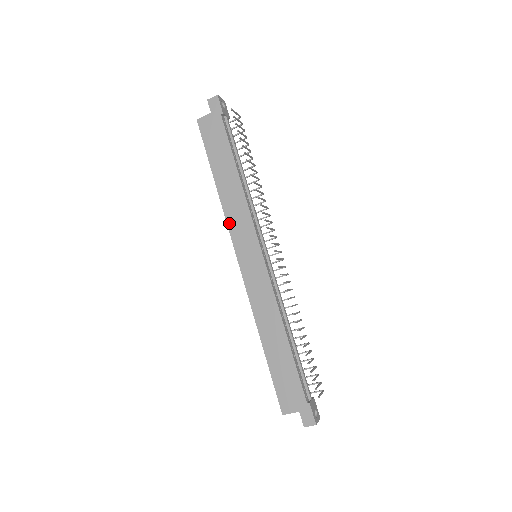
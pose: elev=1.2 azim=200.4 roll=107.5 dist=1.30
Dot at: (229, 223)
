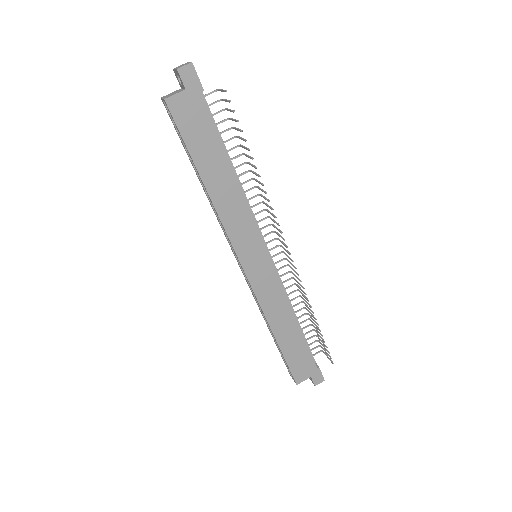
Dot at: (228, 230)
